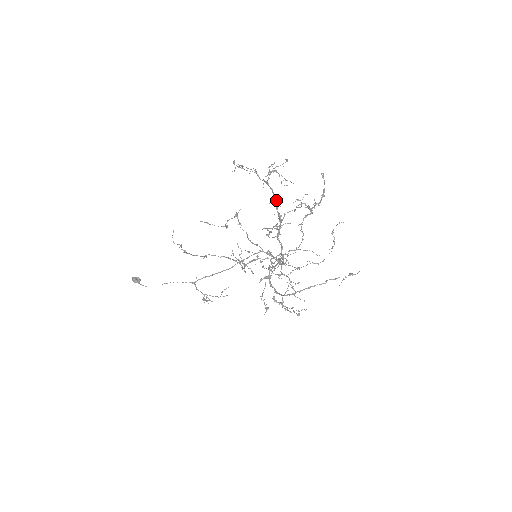
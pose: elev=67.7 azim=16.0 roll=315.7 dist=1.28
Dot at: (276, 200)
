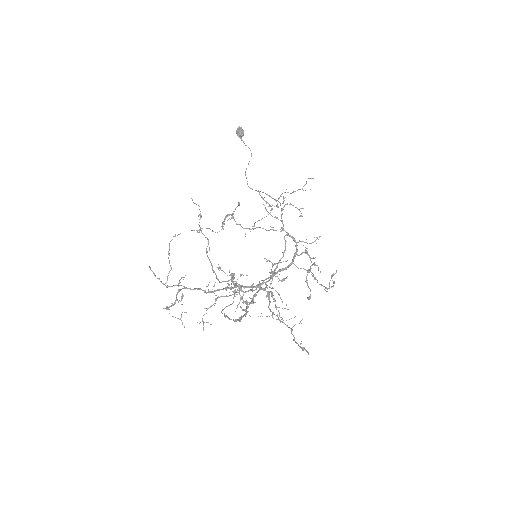
Dot at: (206, 293)
